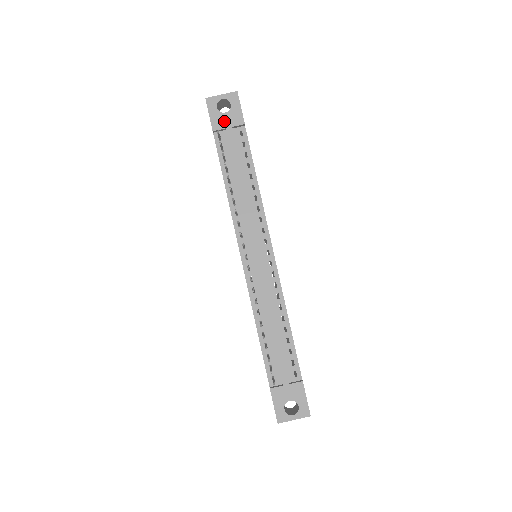
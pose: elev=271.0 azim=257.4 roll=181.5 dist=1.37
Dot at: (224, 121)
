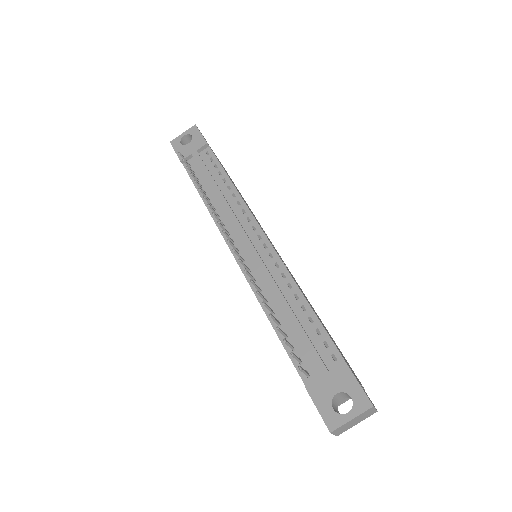
Dot at: (189, 150)
